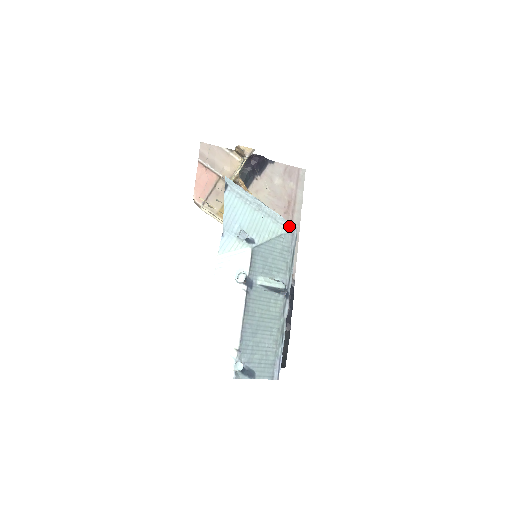
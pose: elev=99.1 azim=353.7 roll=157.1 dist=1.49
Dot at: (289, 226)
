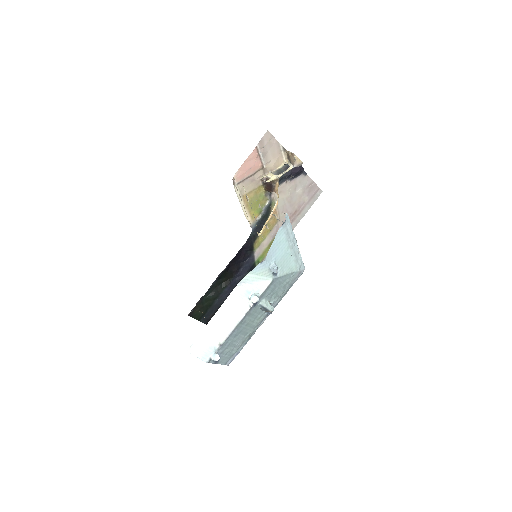
Dot at: (302, 266)
